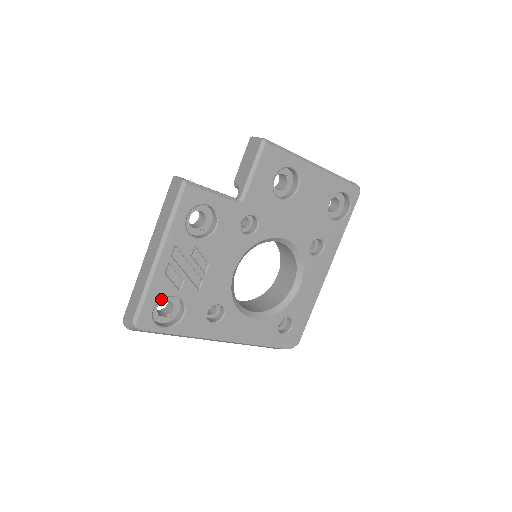
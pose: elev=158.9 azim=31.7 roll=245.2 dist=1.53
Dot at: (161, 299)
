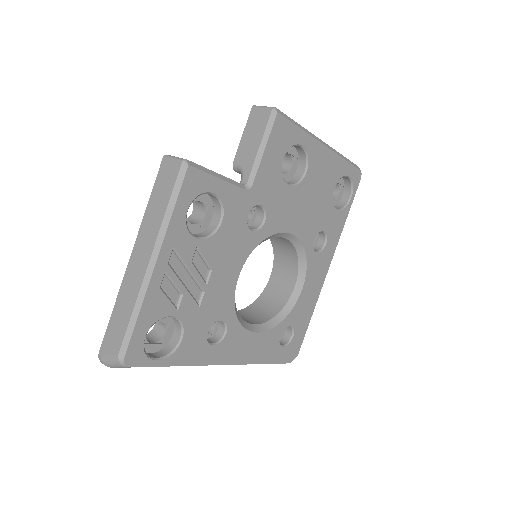
Dot at: (154, 322)
